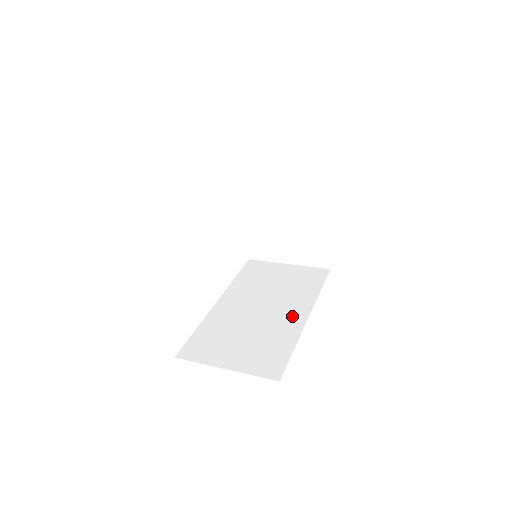
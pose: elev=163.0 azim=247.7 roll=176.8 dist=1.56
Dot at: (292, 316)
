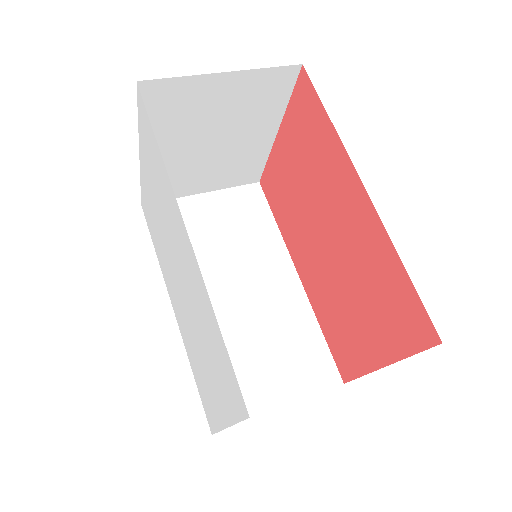
Dot at: (282, 285)
